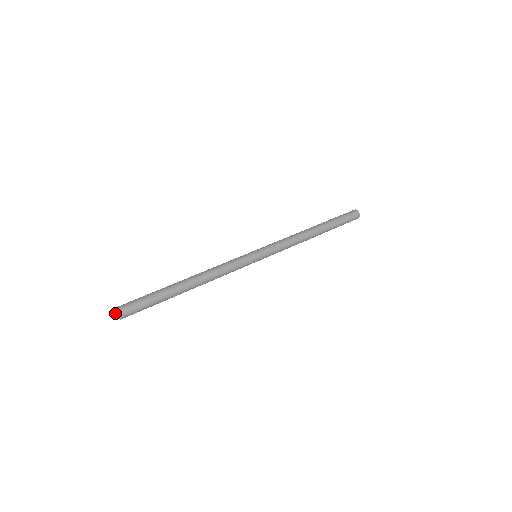
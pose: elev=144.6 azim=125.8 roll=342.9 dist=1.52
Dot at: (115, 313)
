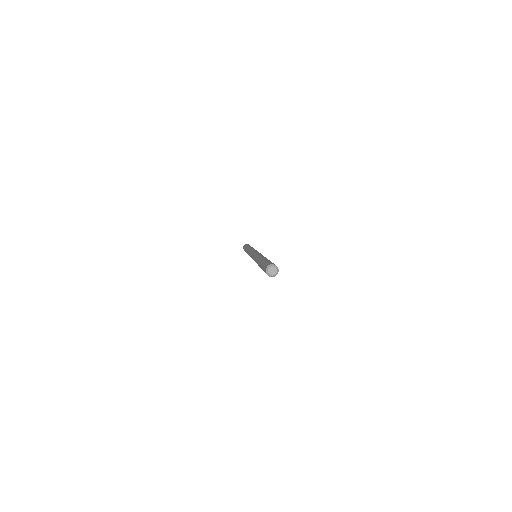
Dot at: (271, 273)
